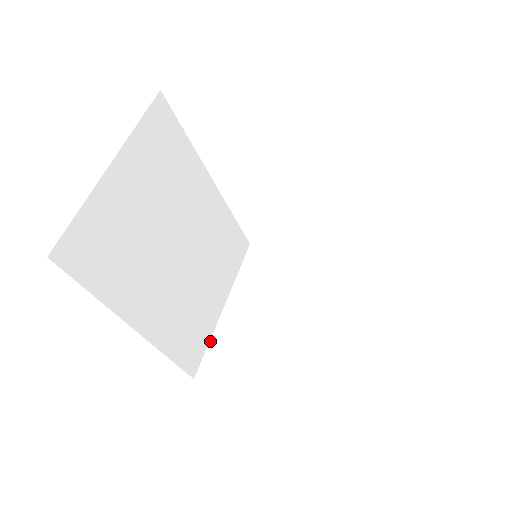
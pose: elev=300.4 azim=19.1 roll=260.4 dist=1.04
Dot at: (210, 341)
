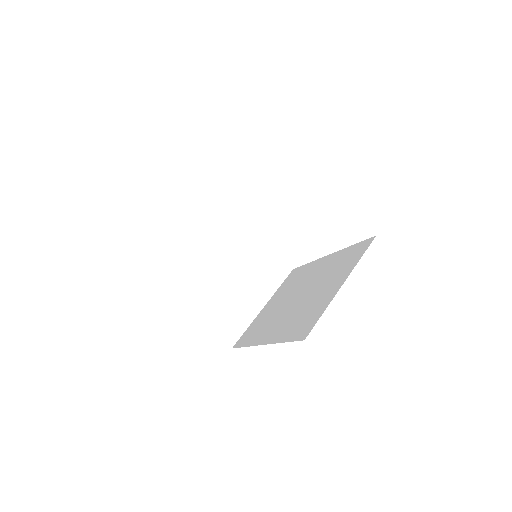
Dot at: (172, 255)
